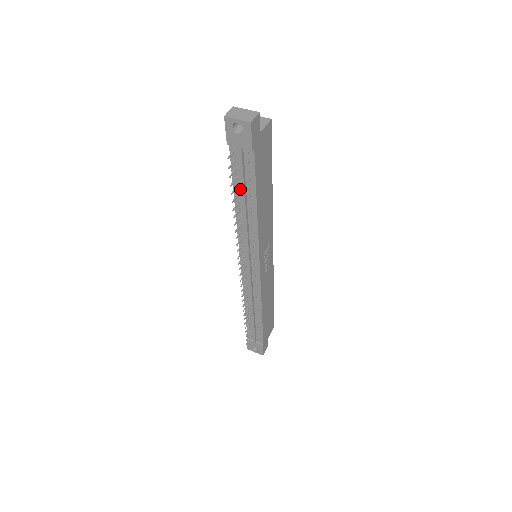
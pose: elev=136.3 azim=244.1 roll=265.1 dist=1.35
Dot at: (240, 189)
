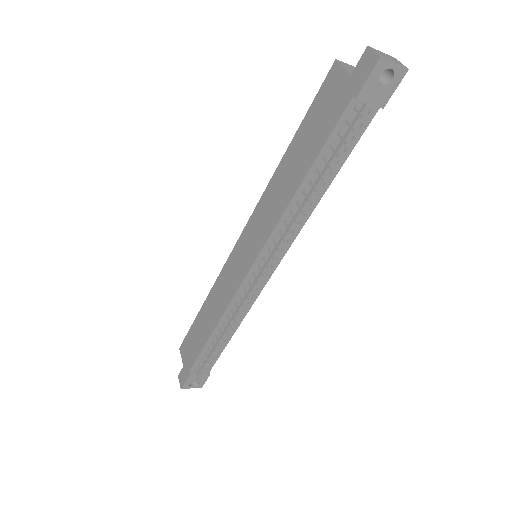
Dot at: (323, 163)
